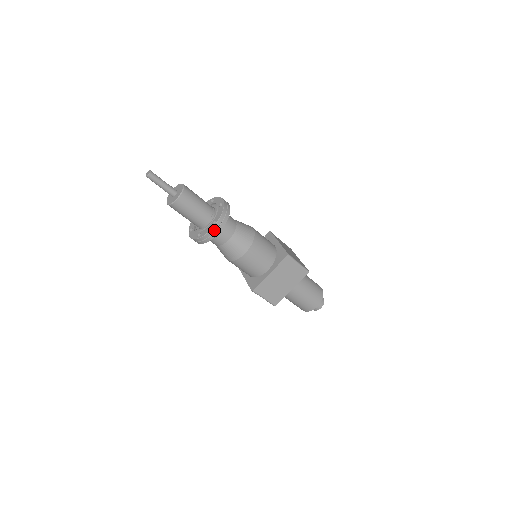
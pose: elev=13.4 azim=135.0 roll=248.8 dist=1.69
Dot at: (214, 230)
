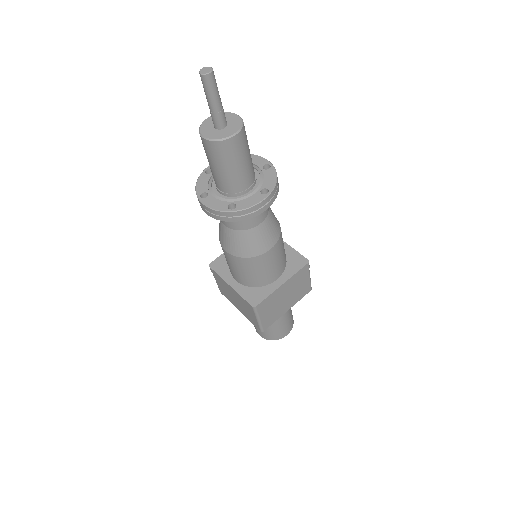
Dot at: (263, 203)
